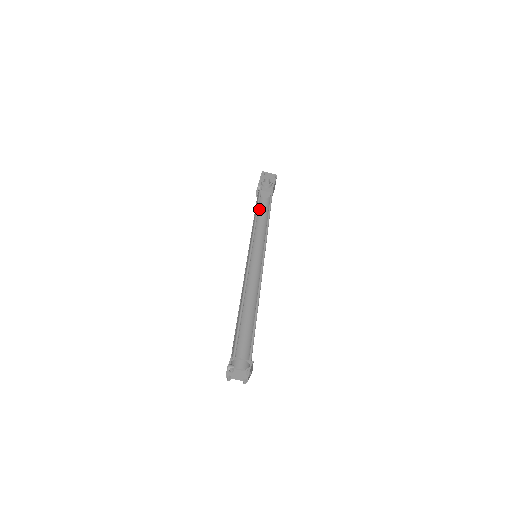
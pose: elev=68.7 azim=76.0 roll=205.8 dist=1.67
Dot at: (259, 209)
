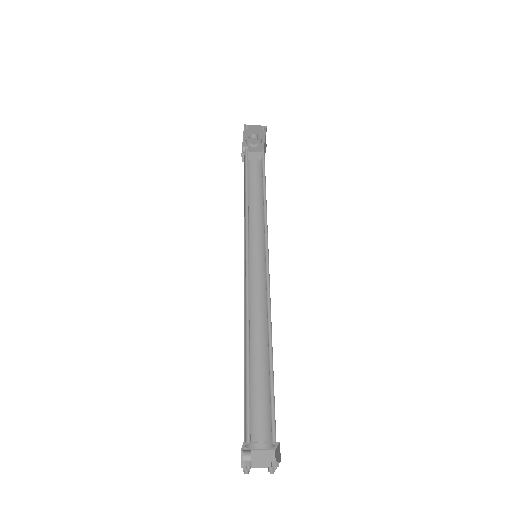
Dot at: (249, 180)
